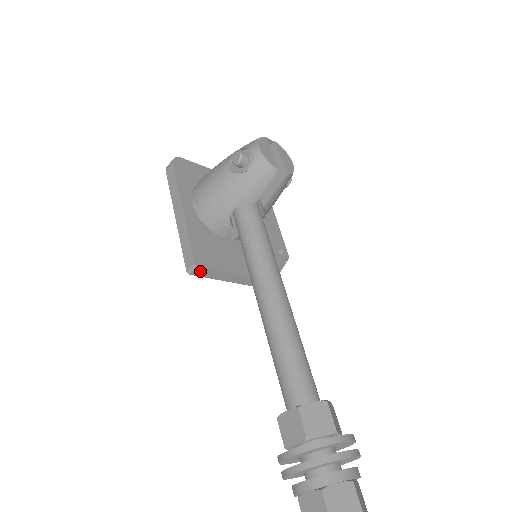
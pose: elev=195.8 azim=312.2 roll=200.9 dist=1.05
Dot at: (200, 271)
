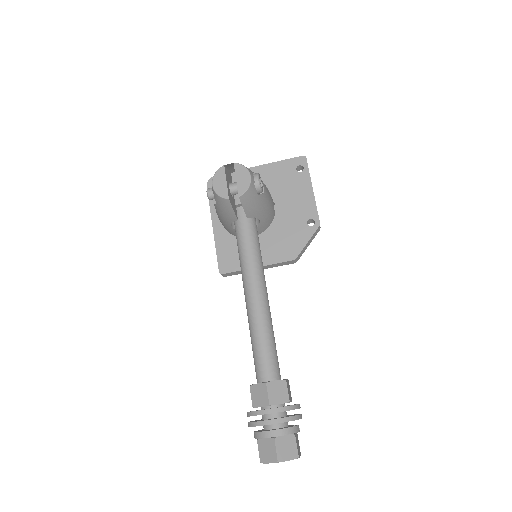
Dot at: (228, 274)
